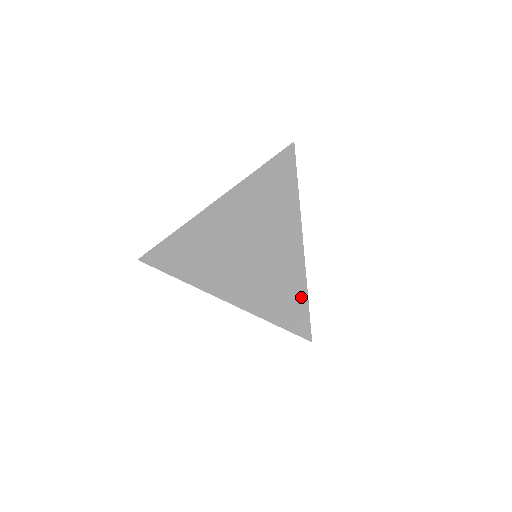
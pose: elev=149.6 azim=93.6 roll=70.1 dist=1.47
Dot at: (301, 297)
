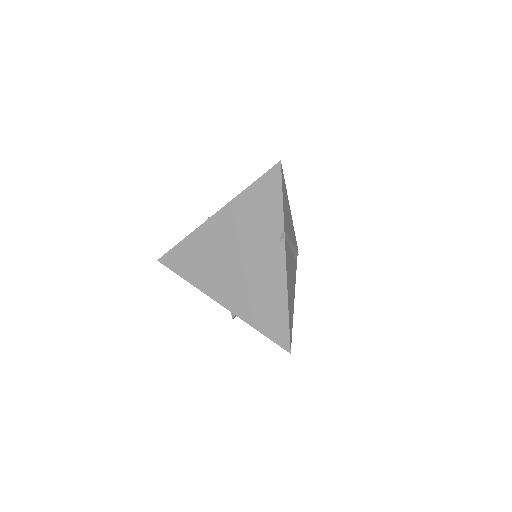
Dot at: occluded
